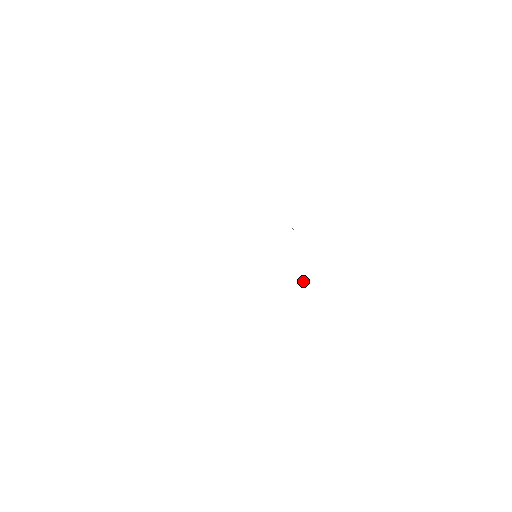
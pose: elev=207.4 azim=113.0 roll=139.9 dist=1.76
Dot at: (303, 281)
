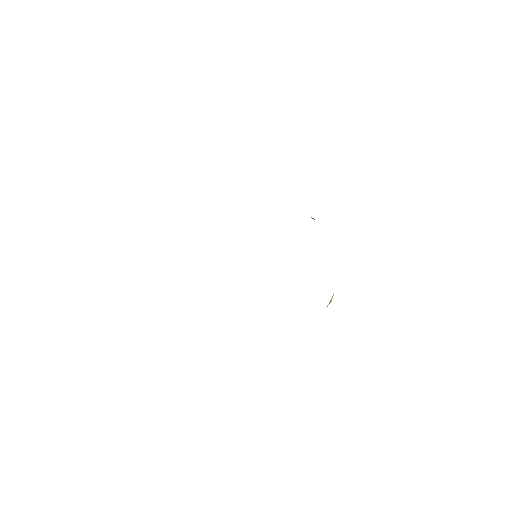
Dot at: (331, 300)
